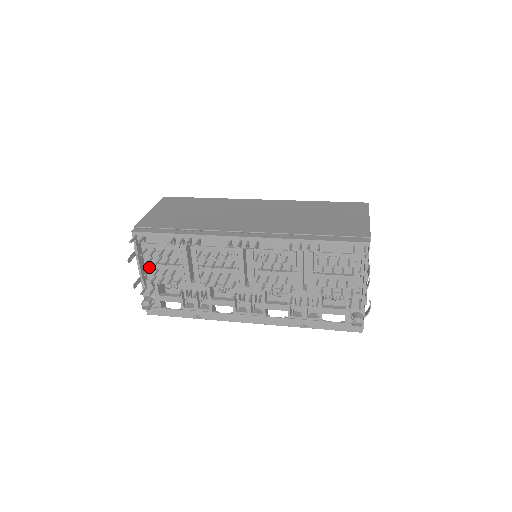
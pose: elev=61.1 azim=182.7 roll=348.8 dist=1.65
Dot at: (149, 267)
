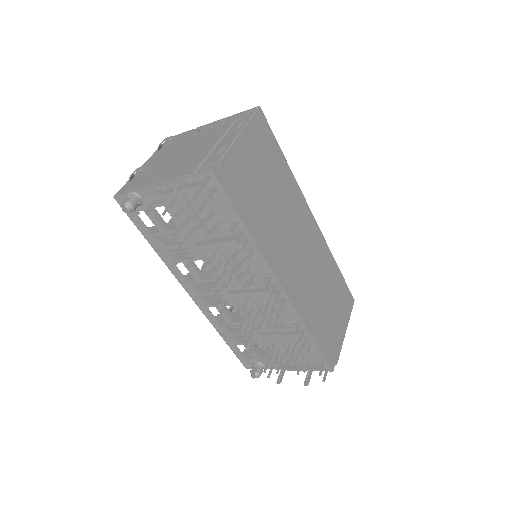
Dot at: (178, 195)
